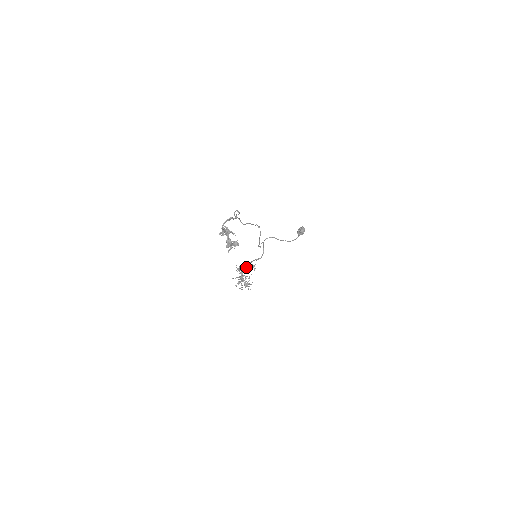
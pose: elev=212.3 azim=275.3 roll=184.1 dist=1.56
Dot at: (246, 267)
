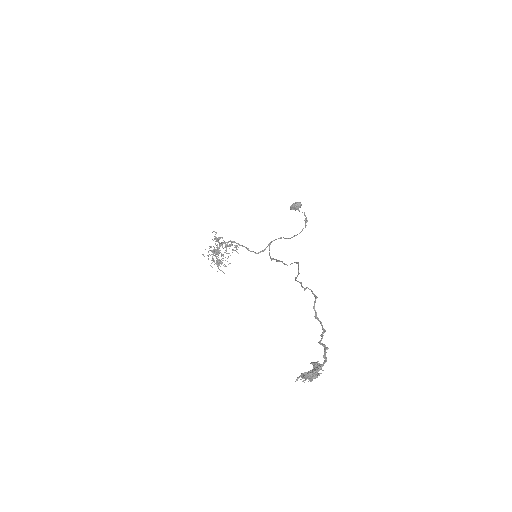
Dot at: (229, 246)
